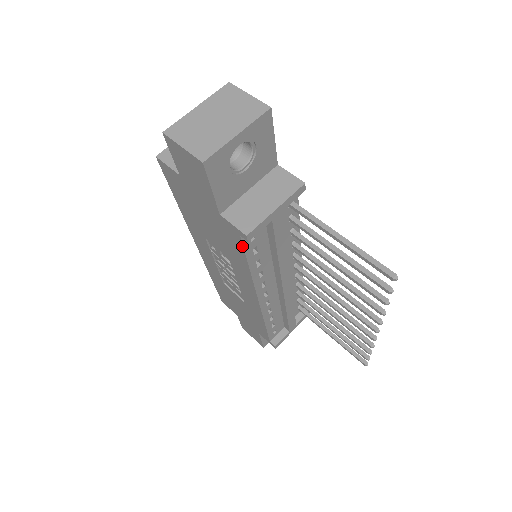
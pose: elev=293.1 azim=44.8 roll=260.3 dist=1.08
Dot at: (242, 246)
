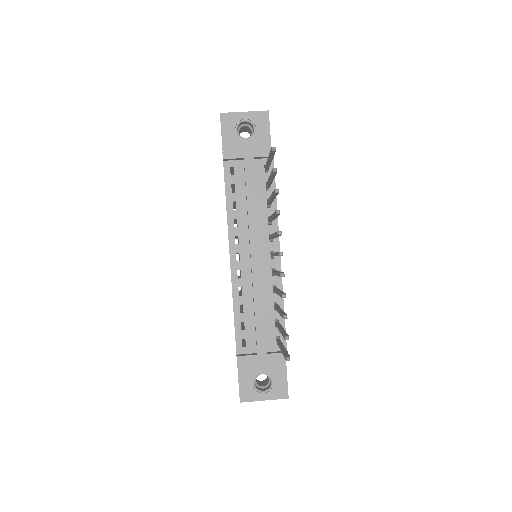
Dot at: (224, 174)
